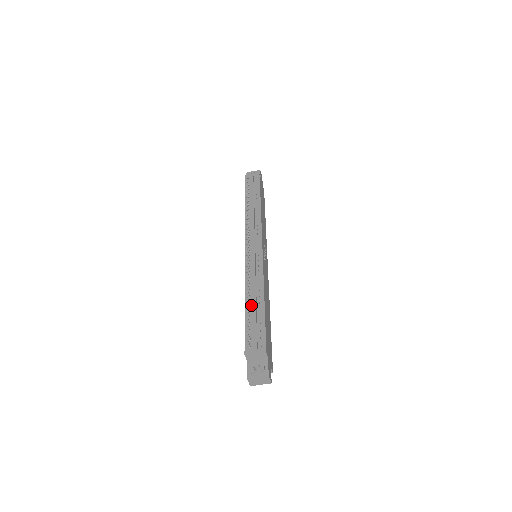
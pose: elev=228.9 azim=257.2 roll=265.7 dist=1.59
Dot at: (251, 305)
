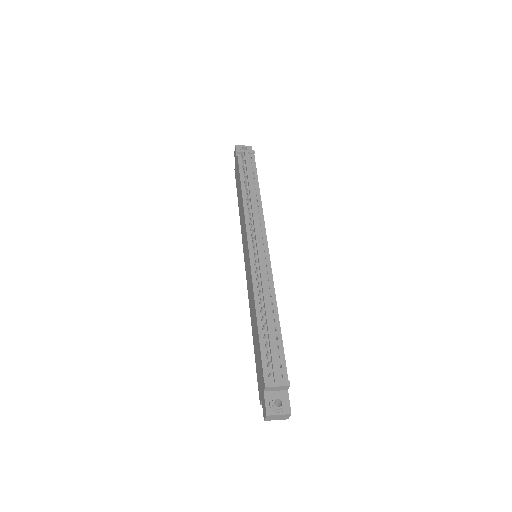
Dot at: (264, 322)
